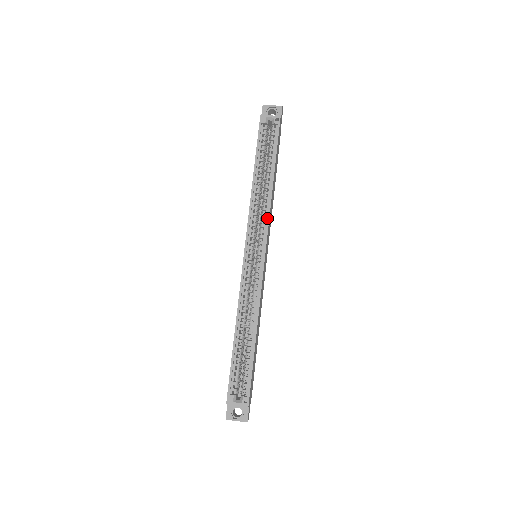
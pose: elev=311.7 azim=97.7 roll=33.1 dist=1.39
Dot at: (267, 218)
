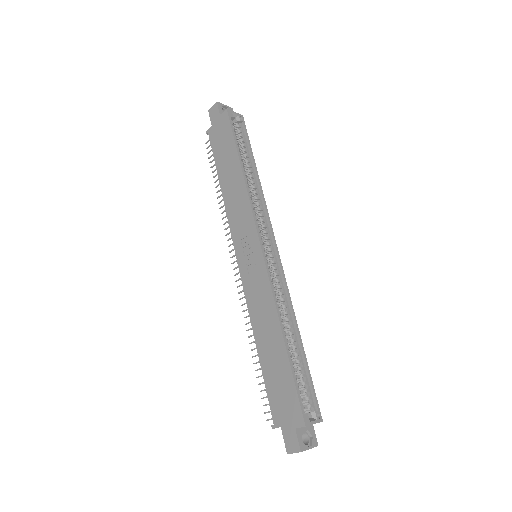
Dot at: (267, 212)
